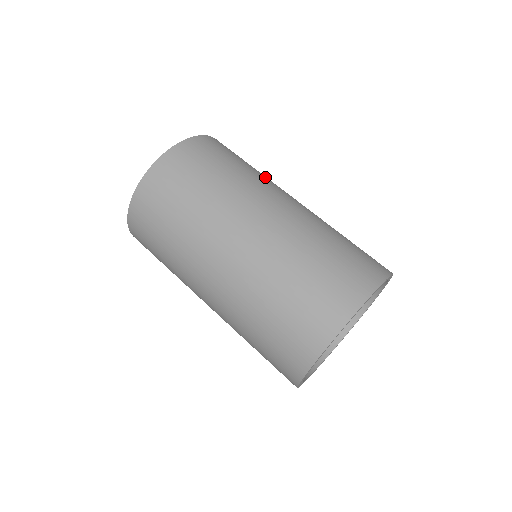
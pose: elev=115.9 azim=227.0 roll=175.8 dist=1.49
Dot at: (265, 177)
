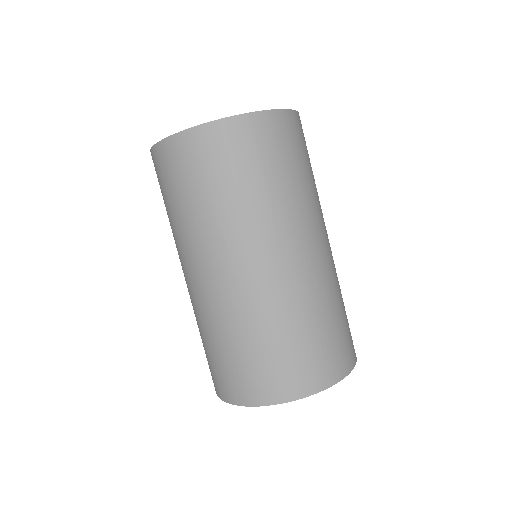
Dot at: occluded
